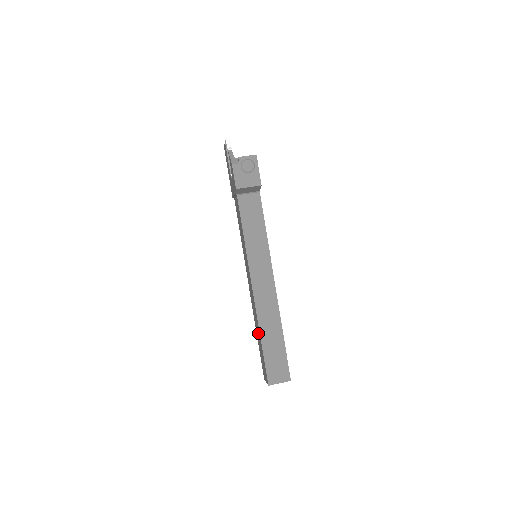
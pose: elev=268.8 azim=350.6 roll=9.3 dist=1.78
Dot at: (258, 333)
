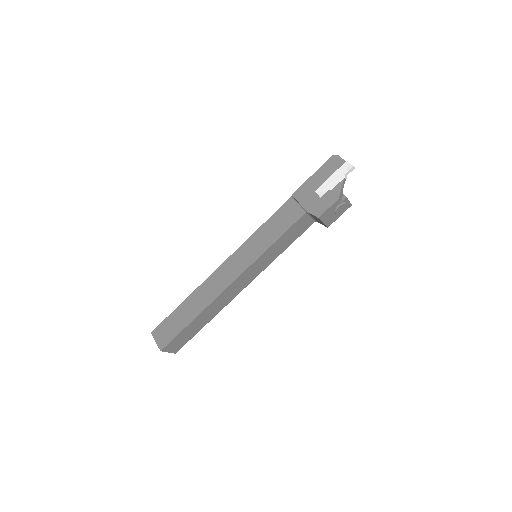
Dot at: (193, 308)
